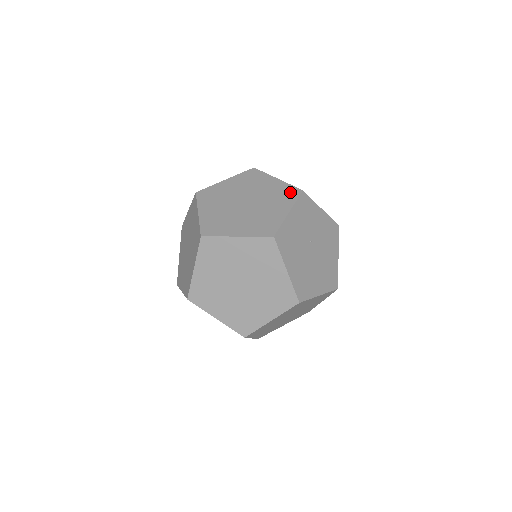
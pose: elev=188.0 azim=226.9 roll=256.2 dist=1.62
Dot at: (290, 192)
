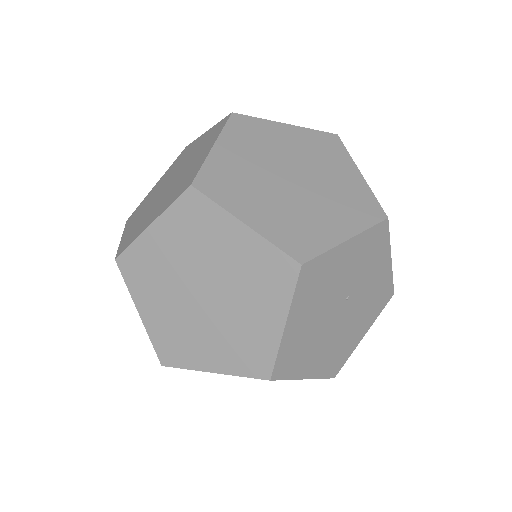
Dot at: (368, 207)
